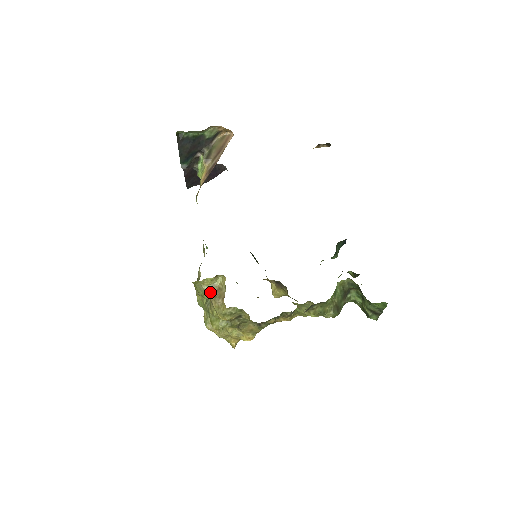
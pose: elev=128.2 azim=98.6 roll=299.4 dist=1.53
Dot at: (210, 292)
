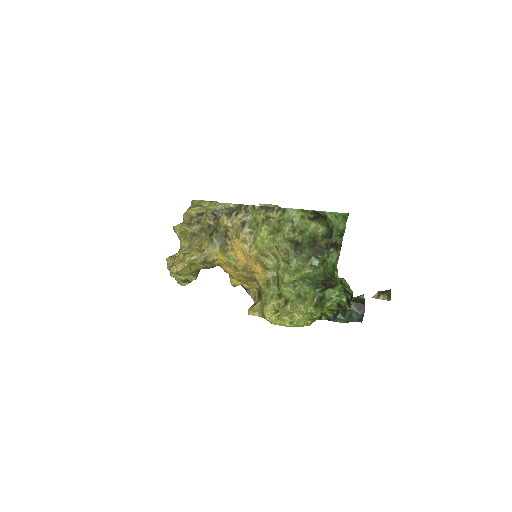
Dot at: occluded
